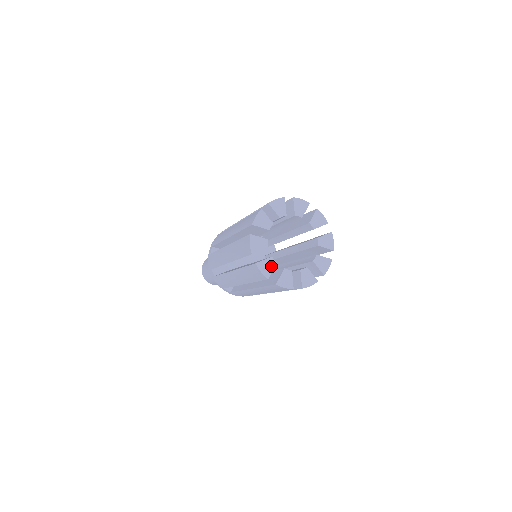
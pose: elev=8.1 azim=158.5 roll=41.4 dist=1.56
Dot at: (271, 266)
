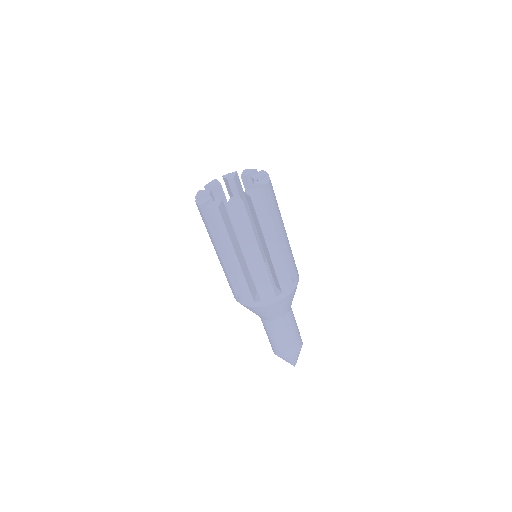
Dot at: (205, 193)
